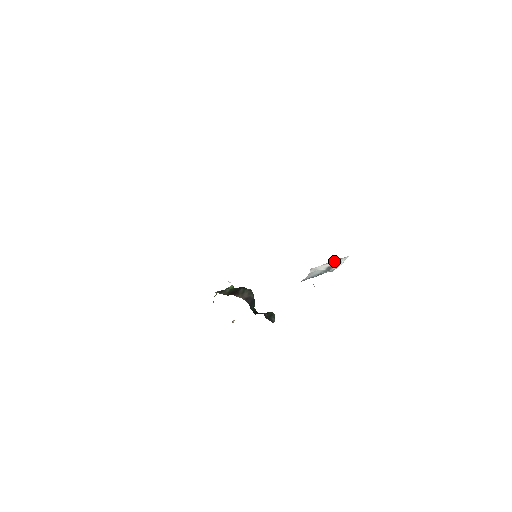
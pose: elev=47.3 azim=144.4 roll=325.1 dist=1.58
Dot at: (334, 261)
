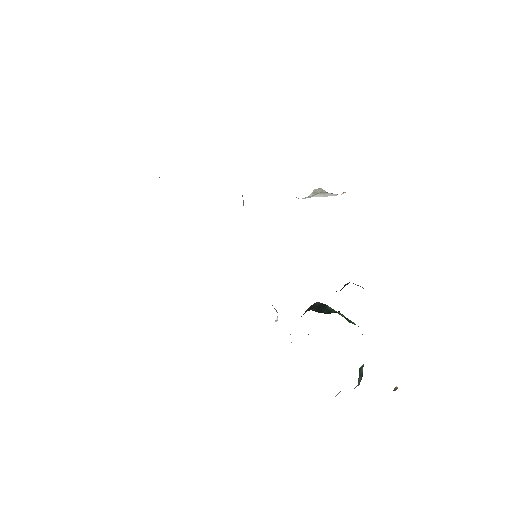
Dot at: occluded
